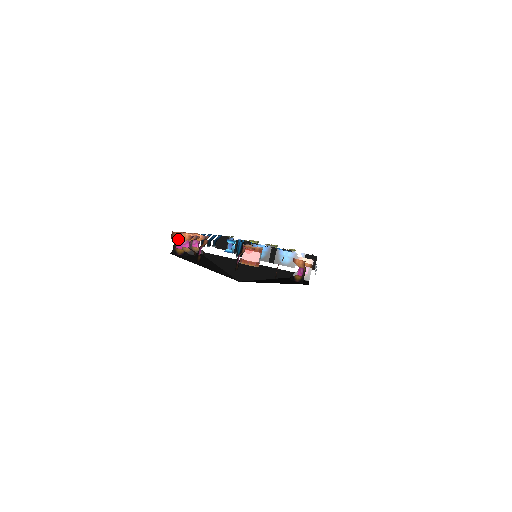
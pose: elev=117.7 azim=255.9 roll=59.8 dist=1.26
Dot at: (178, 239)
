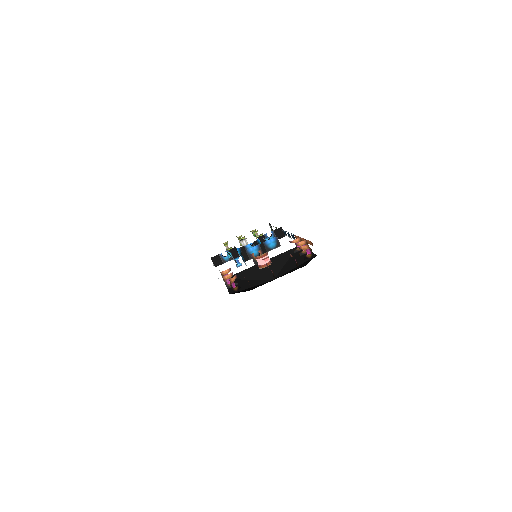
Dot at: (231, 283)
